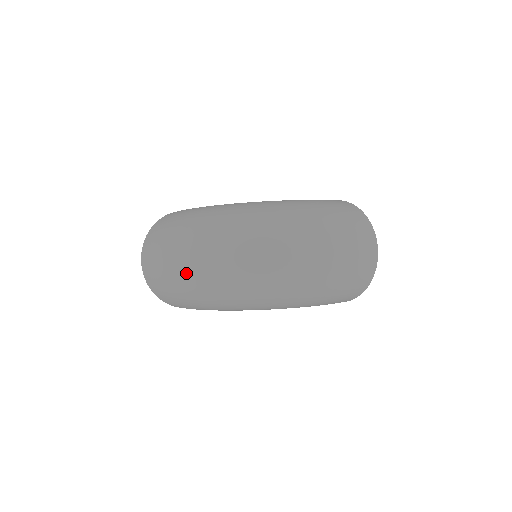
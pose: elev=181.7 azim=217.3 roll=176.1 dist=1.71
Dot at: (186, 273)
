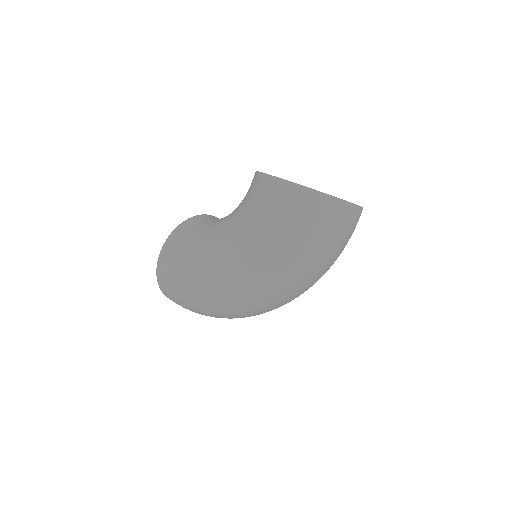
Dot at: occluded
